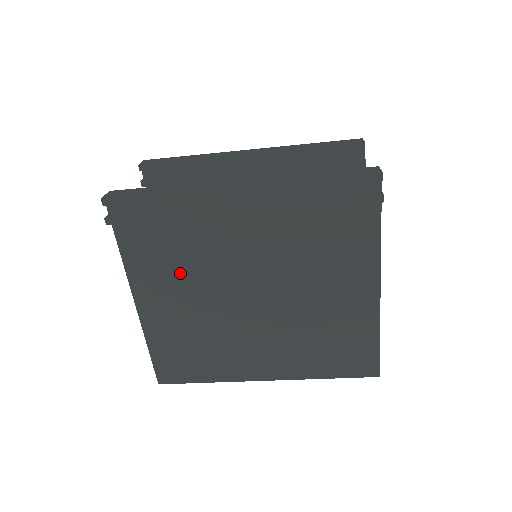
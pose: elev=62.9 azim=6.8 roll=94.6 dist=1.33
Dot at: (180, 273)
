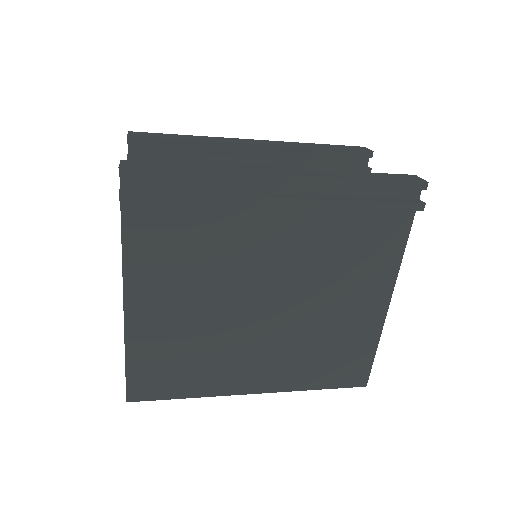
Dot at: (191, 269)
